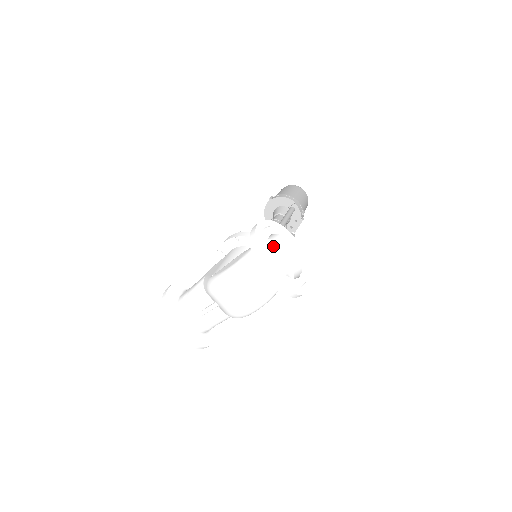
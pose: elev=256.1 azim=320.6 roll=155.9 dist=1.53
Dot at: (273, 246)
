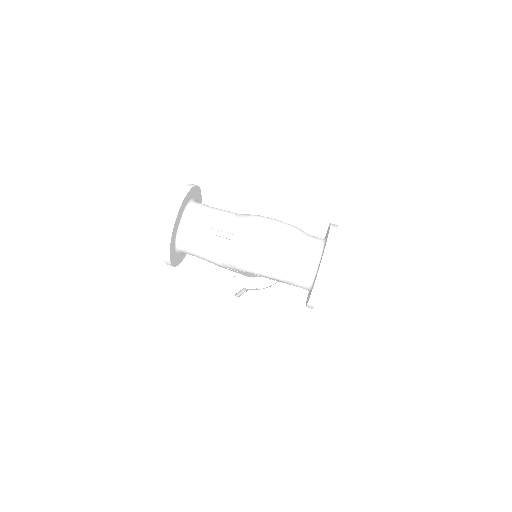
Dot at: occluded
